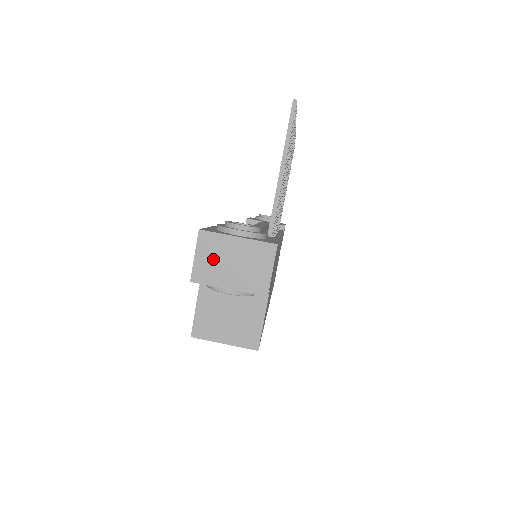
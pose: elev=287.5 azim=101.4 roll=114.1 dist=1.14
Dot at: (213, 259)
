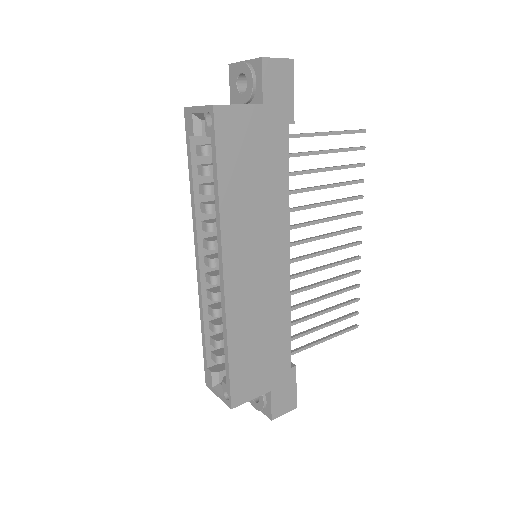
Dot at: occluded
